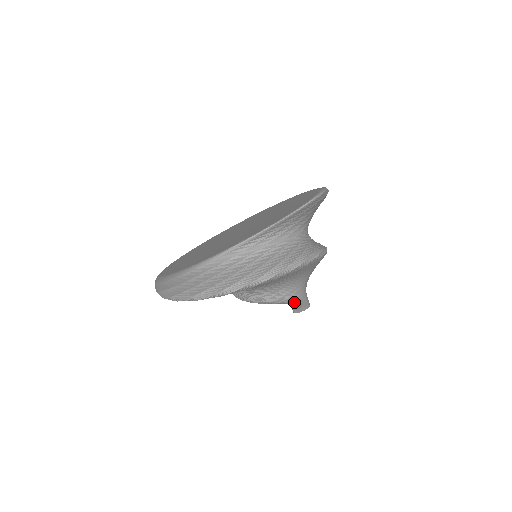
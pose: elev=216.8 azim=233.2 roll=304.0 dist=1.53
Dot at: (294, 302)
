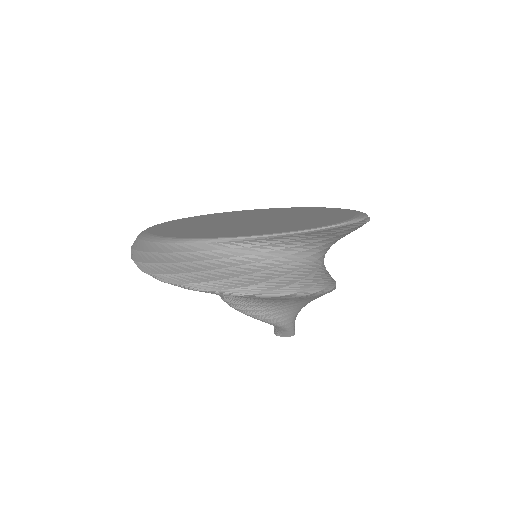
Dot at: (275, 325)
